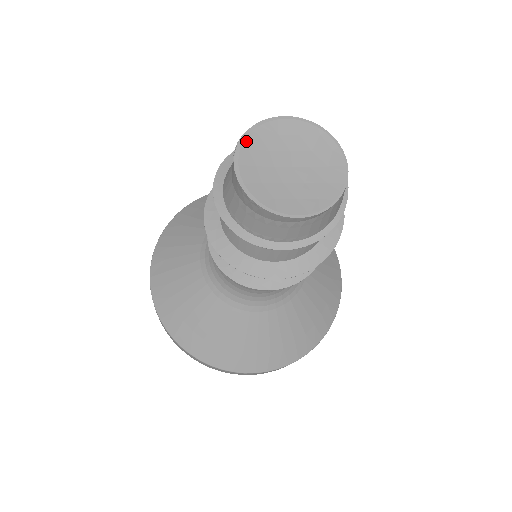
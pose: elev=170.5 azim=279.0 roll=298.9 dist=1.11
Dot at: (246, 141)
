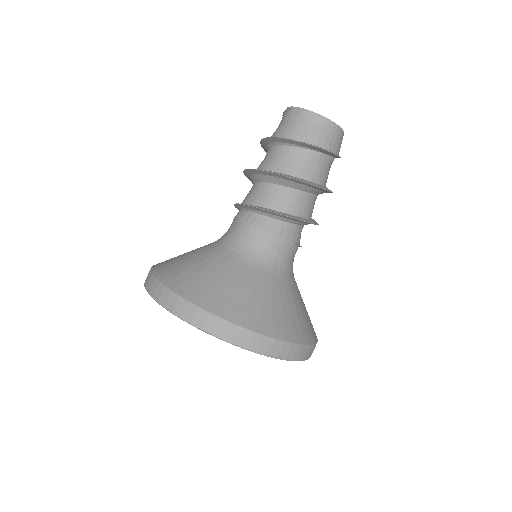
Dot at: occluded
